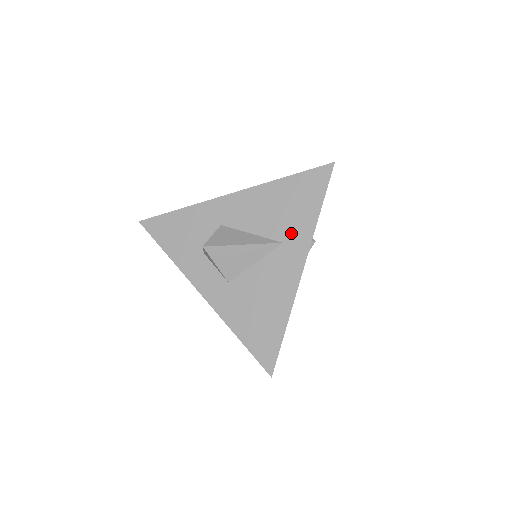
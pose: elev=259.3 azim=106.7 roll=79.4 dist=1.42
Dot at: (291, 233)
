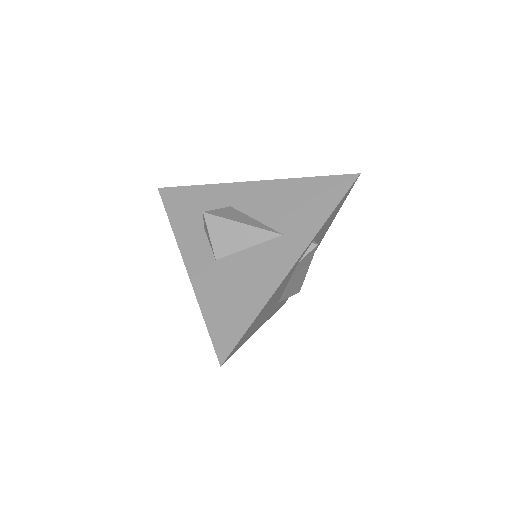
Dot at: (295, 227)
